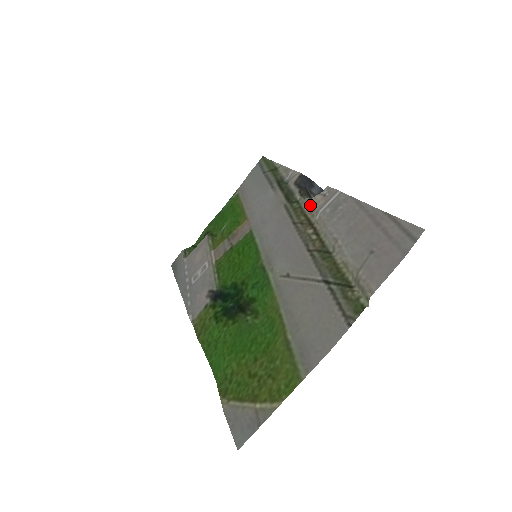
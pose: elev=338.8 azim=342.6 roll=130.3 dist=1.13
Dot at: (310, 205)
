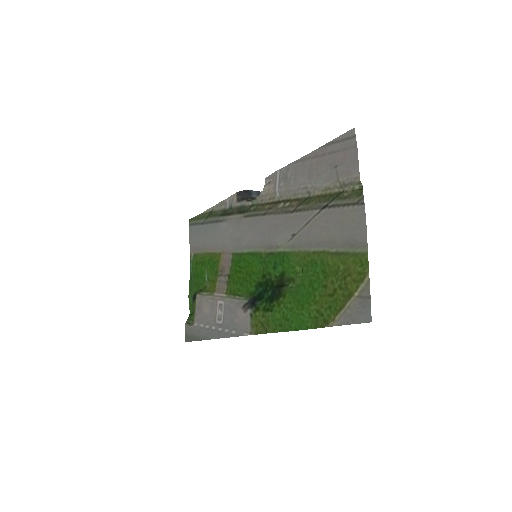
Dot at: (265, 196)
